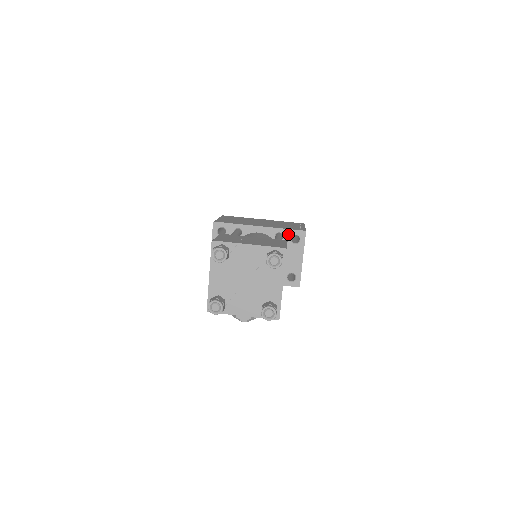
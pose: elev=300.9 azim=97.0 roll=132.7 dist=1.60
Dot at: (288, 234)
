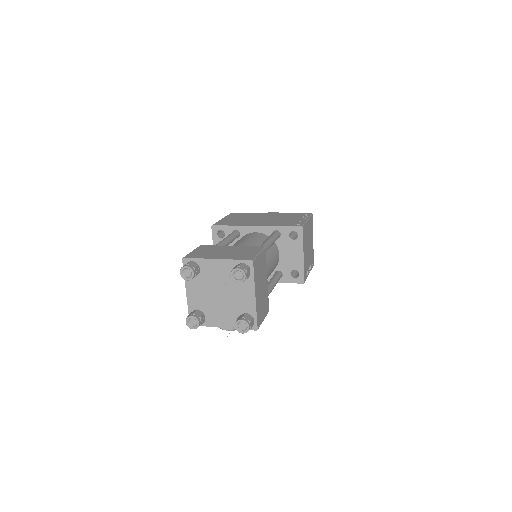
Dot at: (285, 231)
